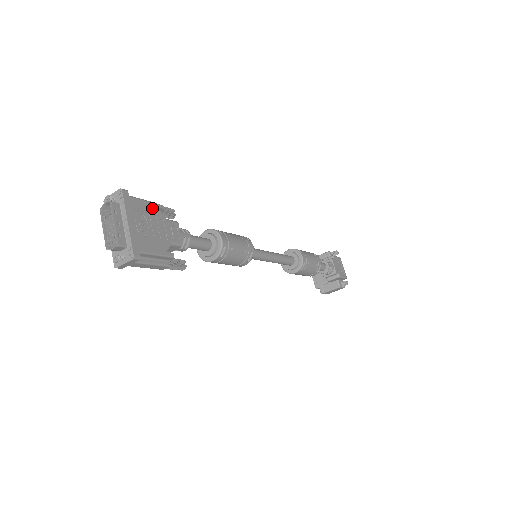
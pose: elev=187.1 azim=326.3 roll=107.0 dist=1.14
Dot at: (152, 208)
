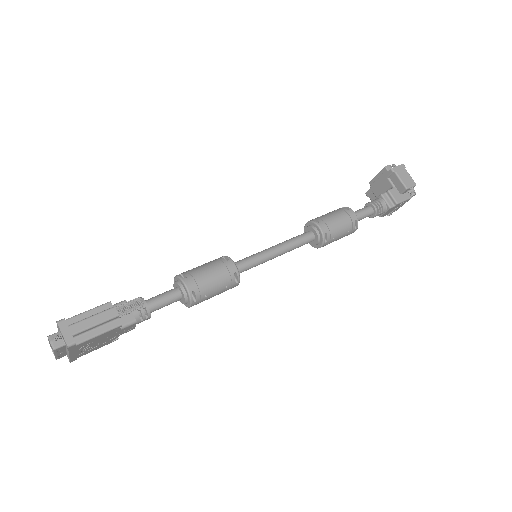
Dot at: (105, 335)
